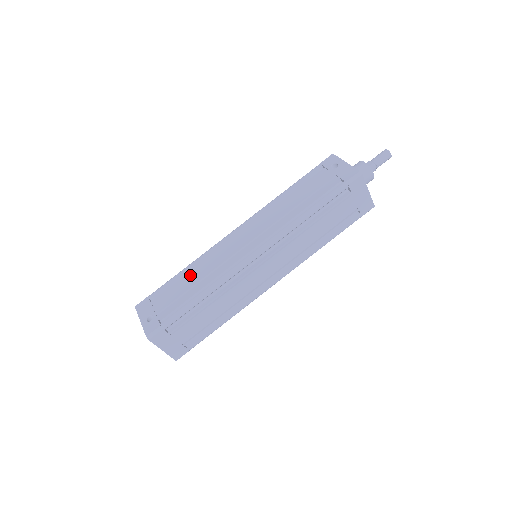
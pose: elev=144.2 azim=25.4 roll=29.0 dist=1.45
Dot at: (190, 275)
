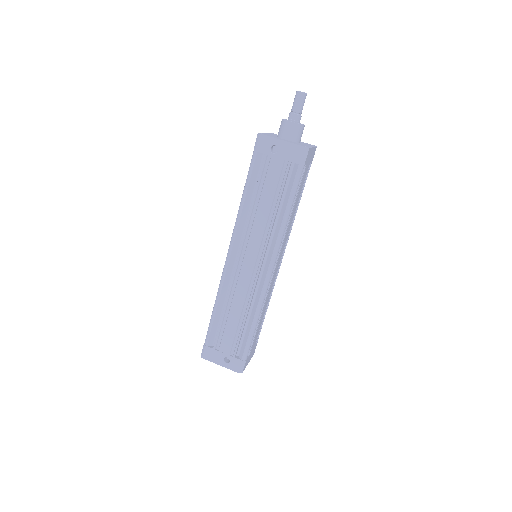
Dot at: (226, 312)
